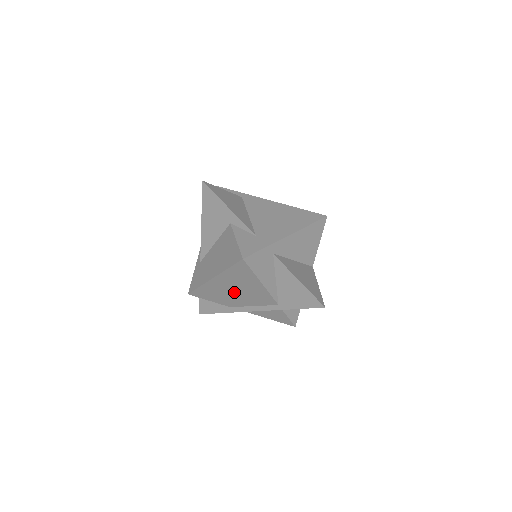
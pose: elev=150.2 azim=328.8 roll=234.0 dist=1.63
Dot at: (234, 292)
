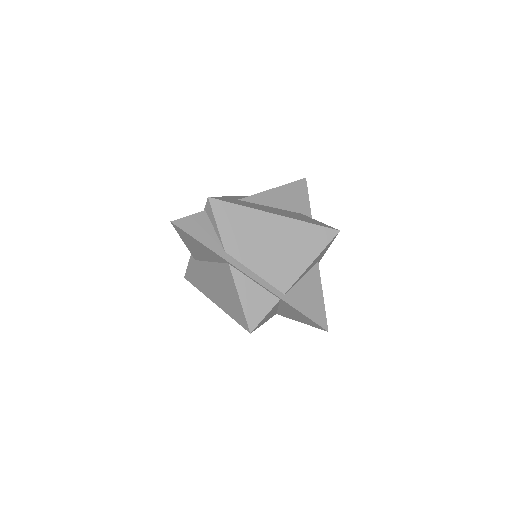
Dot at: (267, 244)
